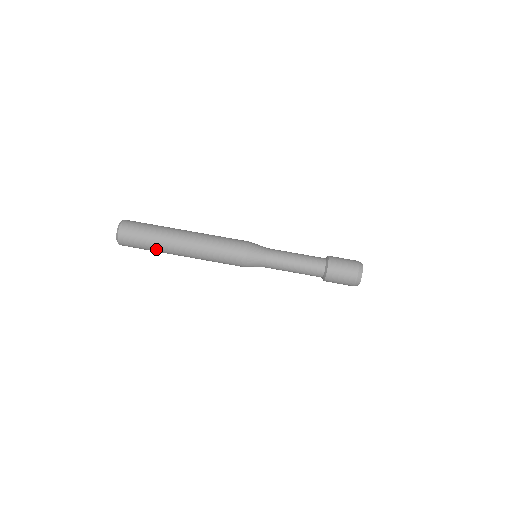
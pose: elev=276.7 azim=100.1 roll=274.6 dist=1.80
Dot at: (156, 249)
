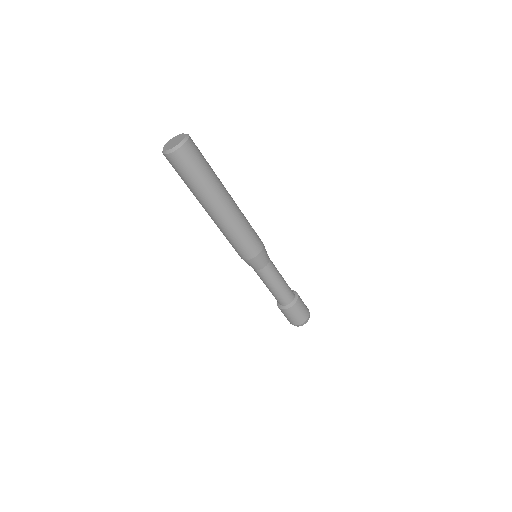
Dot at: (191, 190)
